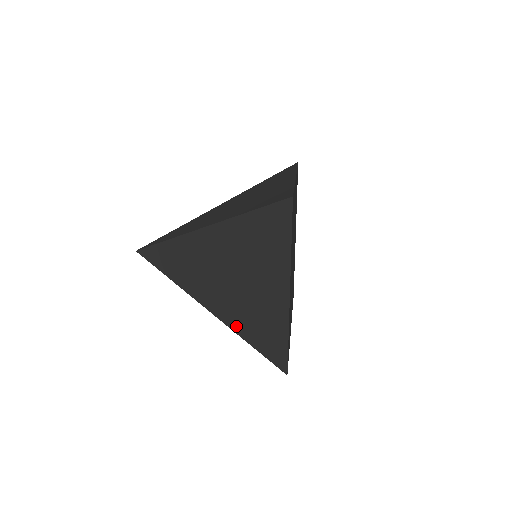
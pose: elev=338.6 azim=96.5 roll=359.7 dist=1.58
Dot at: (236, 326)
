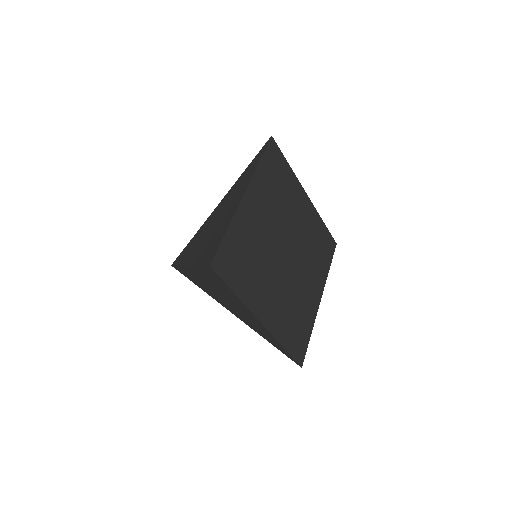
Dot at: (197, 259)
